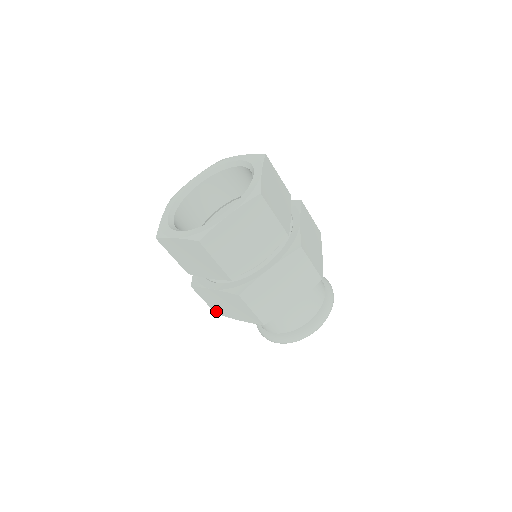
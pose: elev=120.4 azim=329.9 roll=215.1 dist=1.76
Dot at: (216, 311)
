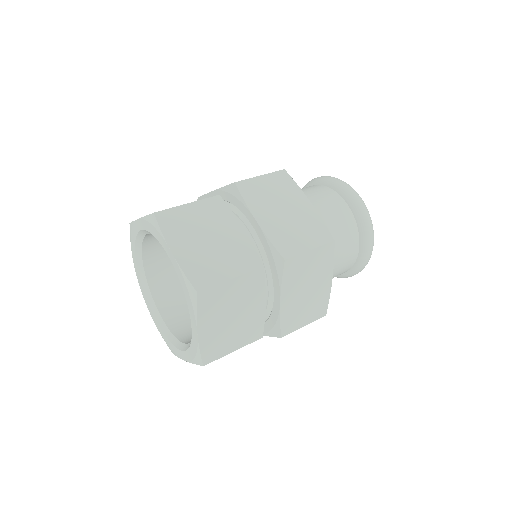
Dot at: occluded
